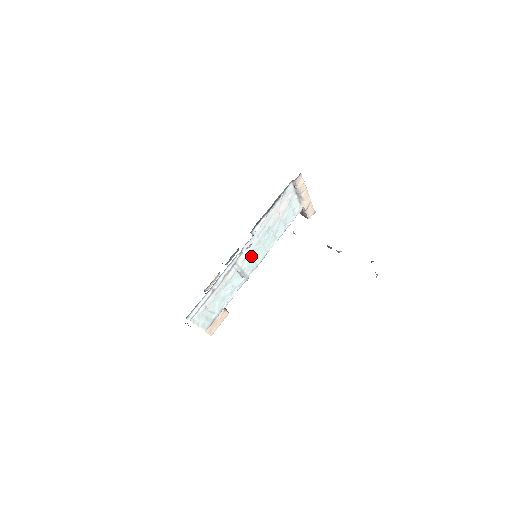
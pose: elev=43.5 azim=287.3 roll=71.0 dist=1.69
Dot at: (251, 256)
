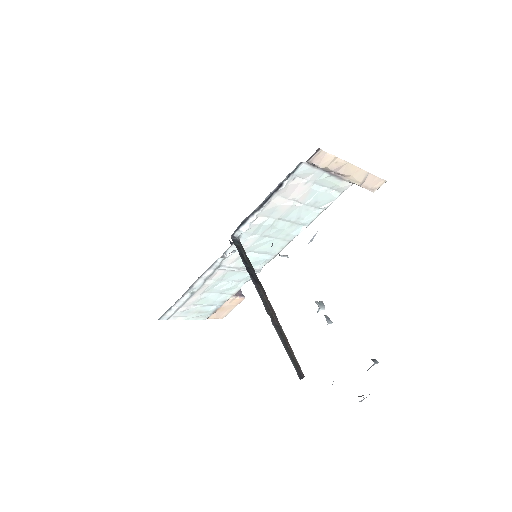
Dot at: (254, 251)
